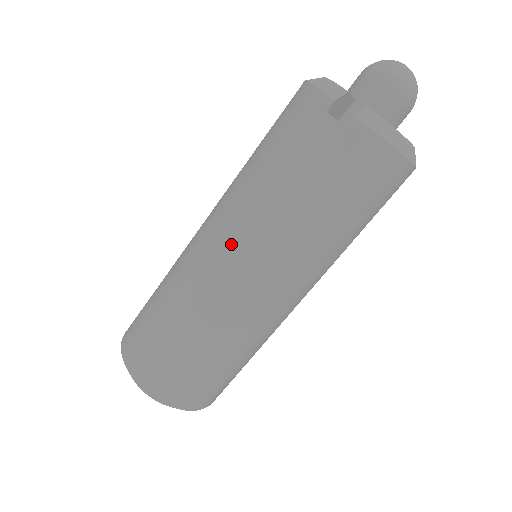
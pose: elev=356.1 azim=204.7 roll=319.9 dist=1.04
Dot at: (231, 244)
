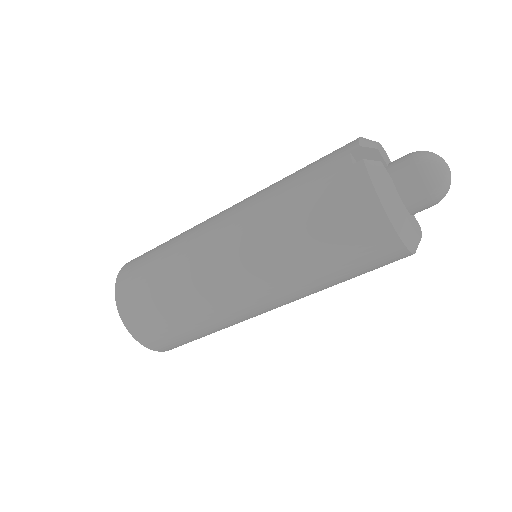
Dot at: (233, 215)
